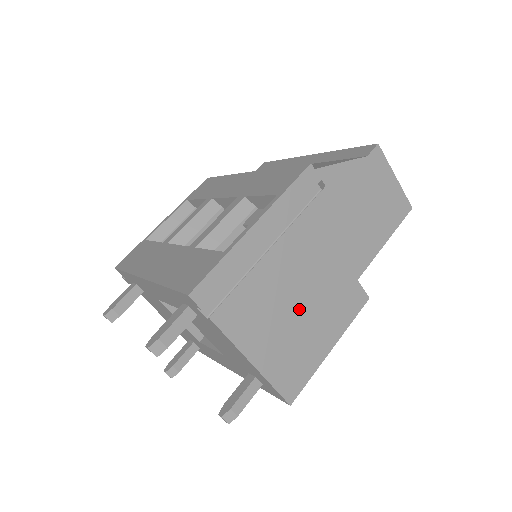
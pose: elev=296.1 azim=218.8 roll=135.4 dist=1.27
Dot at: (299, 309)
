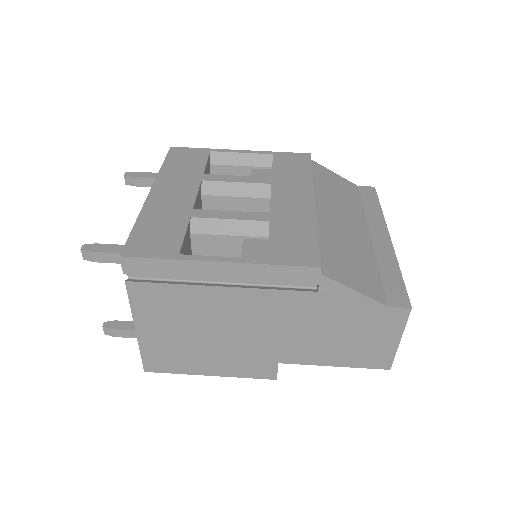
Dot at: (206, 336)
